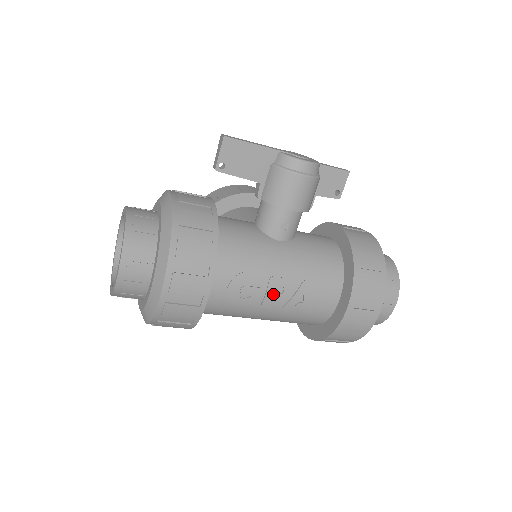
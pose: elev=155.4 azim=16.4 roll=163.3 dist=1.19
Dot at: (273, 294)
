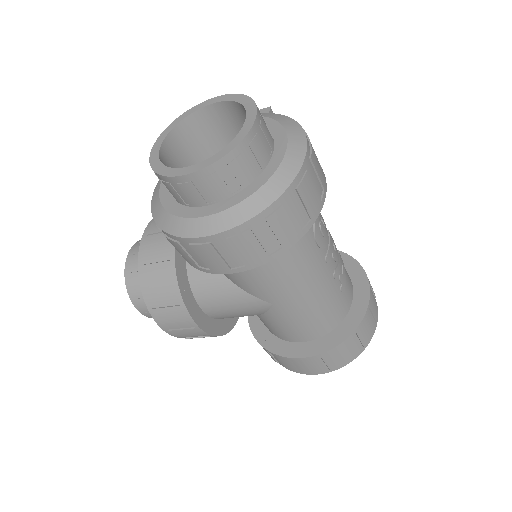
Dot at: (332, 247)
